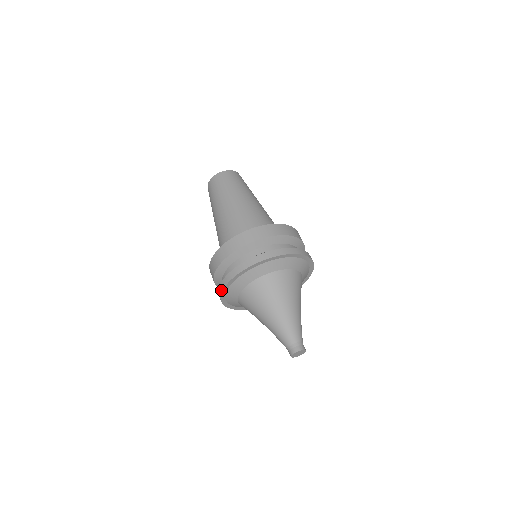
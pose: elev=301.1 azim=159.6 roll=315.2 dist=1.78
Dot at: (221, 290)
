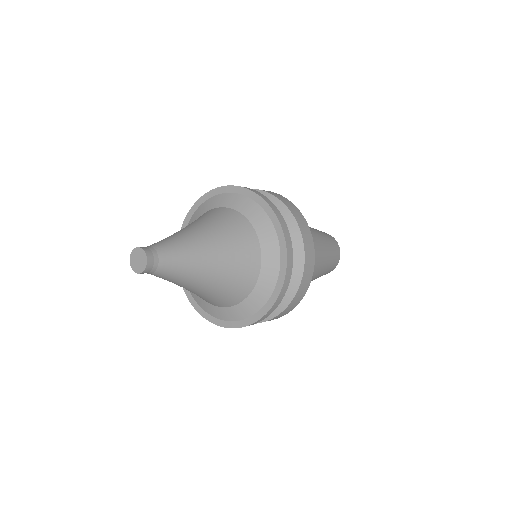
Dot at: occluded
